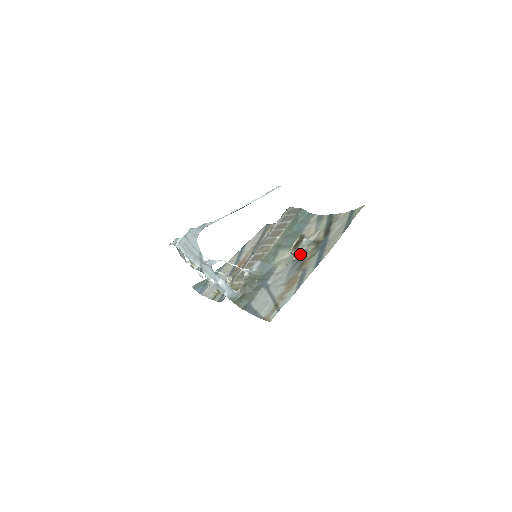
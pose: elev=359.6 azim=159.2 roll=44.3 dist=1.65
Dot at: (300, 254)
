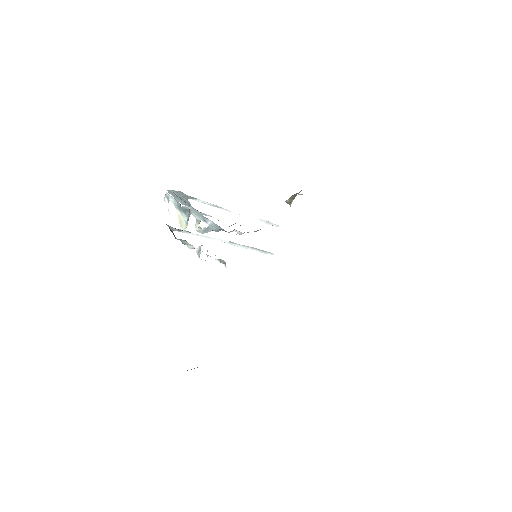
Dot at: (295, 195)
